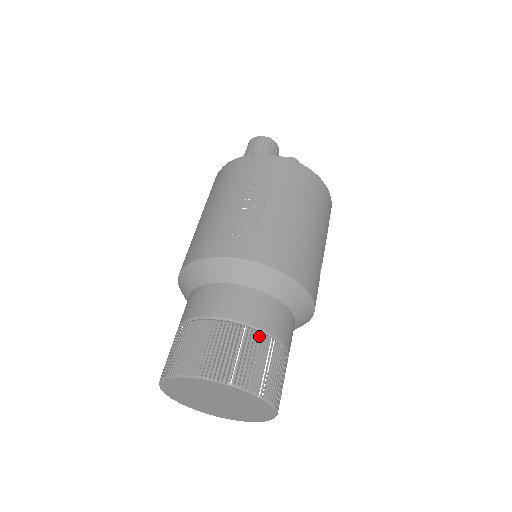
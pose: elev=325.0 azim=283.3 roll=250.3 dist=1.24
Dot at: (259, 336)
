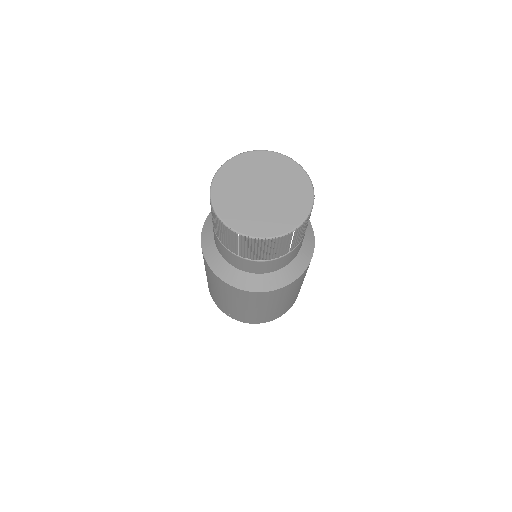
Dot at: occluded
